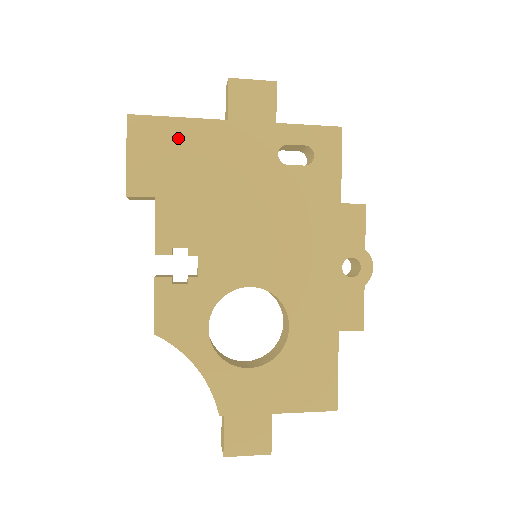
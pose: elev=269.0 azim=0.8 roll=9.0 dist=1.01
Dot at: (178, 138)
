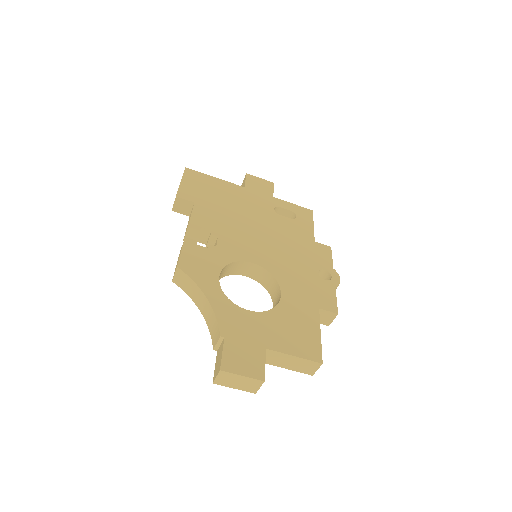
Dot at: (214, 185)
